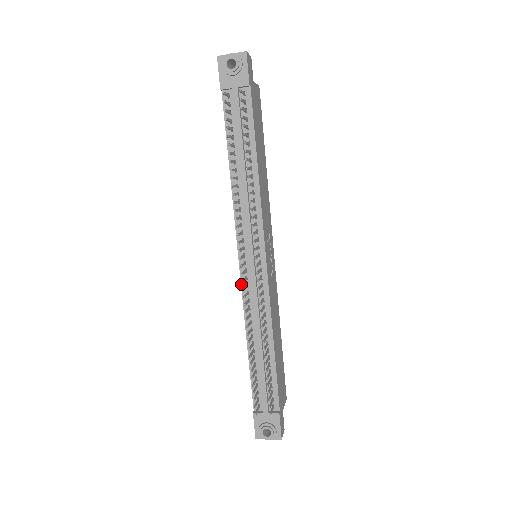
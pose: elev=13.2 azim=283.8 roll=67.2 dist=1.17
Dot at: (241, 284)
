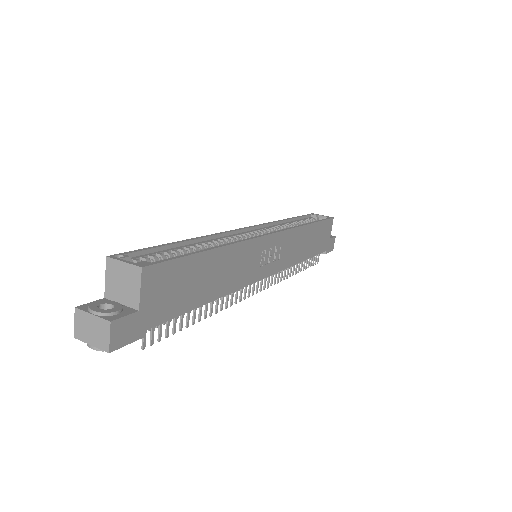
Dot at: occluded
